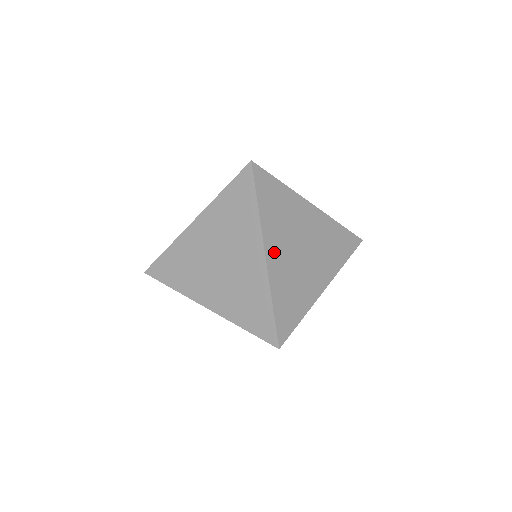
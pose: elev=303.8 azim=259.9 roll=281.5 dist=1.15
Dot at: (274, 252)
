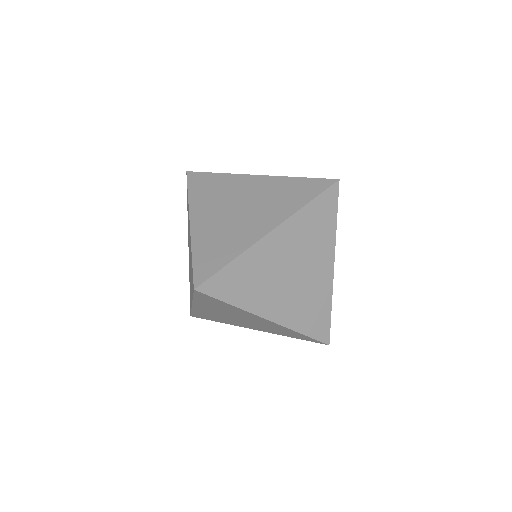
Dot at: occluded
